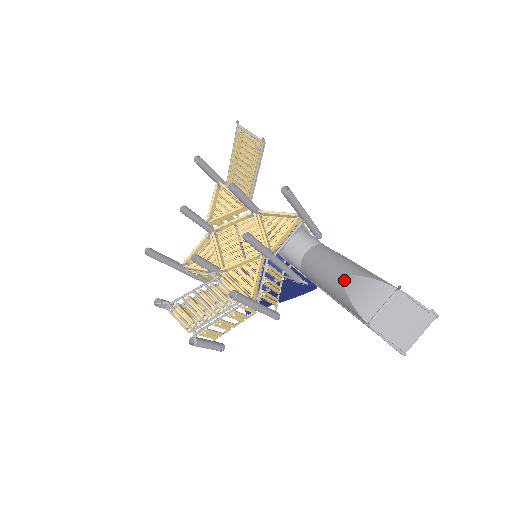
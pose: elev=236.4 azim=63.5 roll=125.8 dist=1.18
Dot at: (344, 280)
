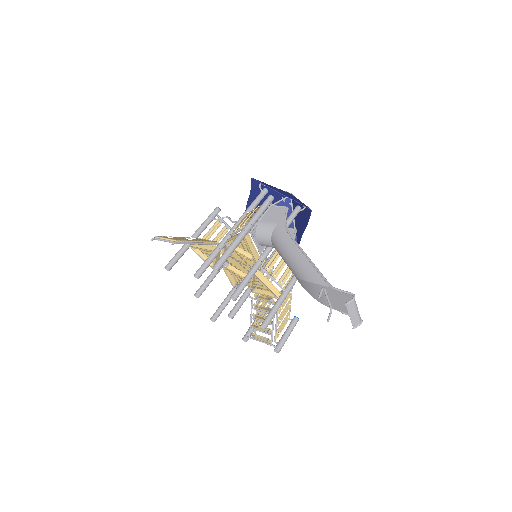
Dot at: (299, 282)
